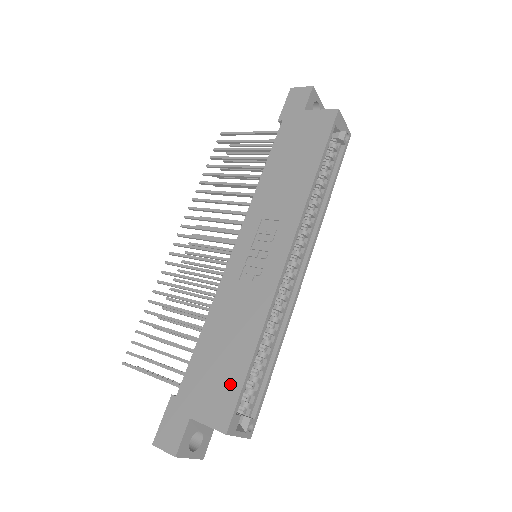
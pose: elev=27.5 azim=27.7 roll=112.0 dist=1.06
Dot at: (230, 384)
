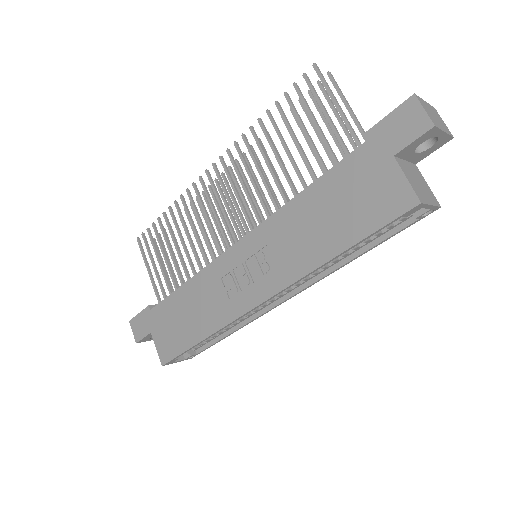
Dot at: (178, 343)
